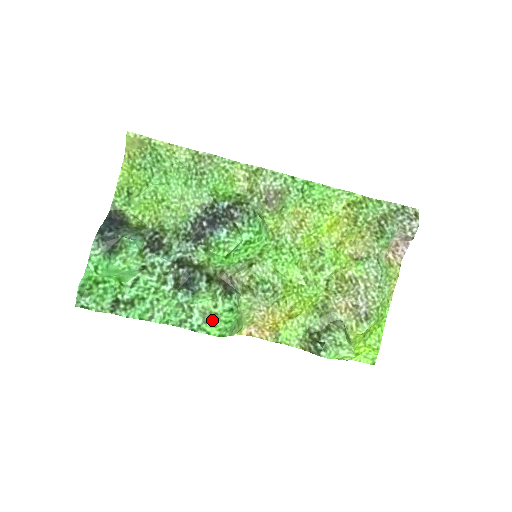
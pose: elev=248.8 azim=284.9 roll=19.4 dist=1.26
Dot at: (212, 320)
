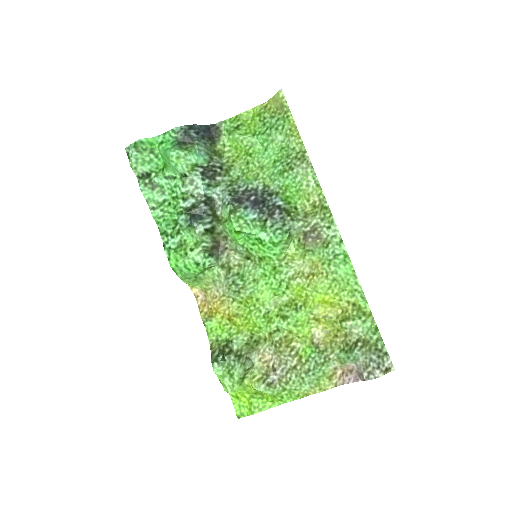
Dot at: (180, 254)
